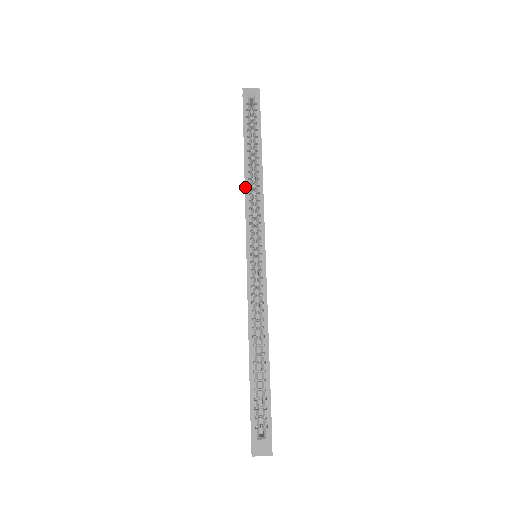
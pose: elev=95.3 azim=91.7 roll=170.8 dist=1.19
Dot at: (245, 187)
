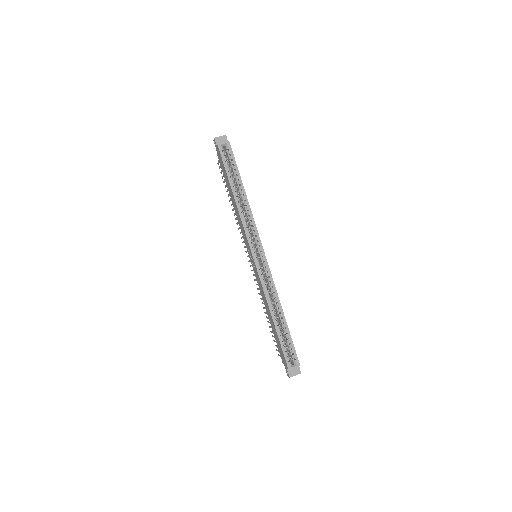
Dot at: (239, 213)
